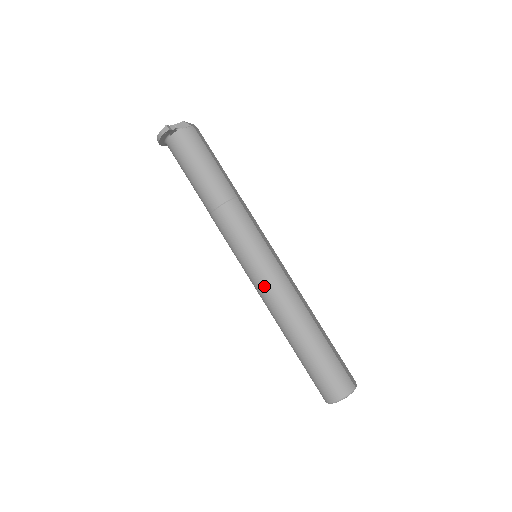
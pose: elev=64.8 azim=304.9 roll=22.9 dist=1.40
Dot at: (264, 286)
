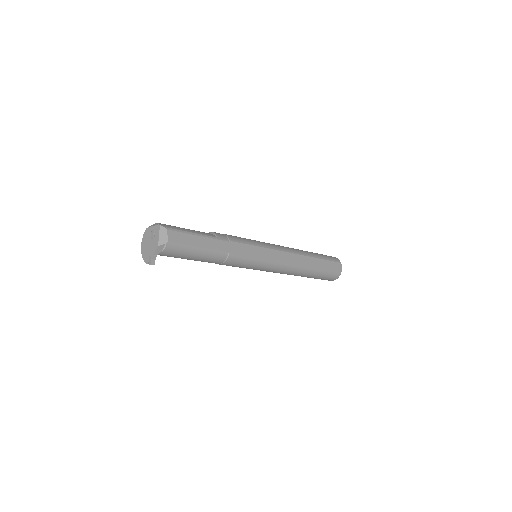
Dot at: occluded
